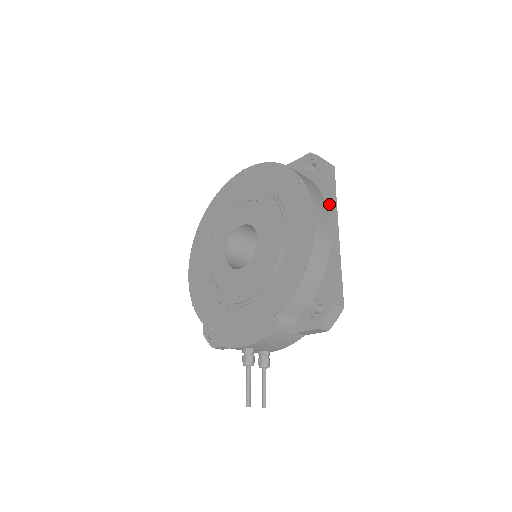
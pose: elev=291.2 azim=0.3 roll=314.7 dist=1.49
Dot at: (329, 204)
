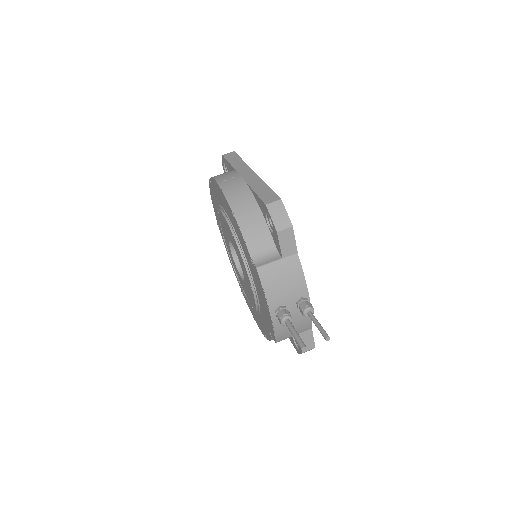
Dot at: (235, 168)
